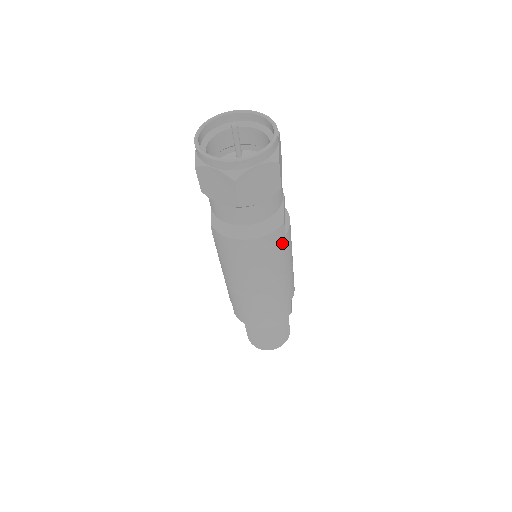
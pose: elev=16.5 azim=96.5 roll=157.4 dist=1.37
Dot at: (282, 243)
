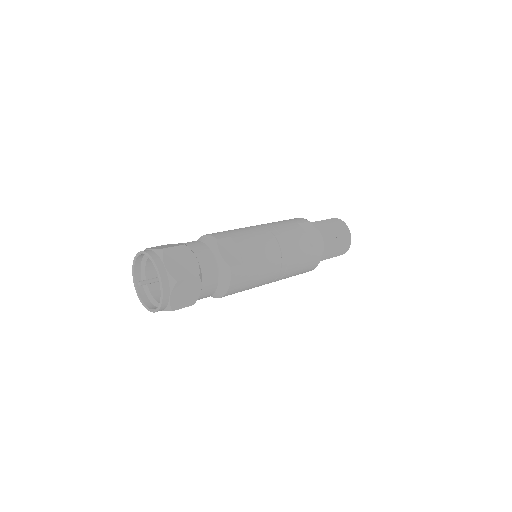
Dot at: (247, 268)
